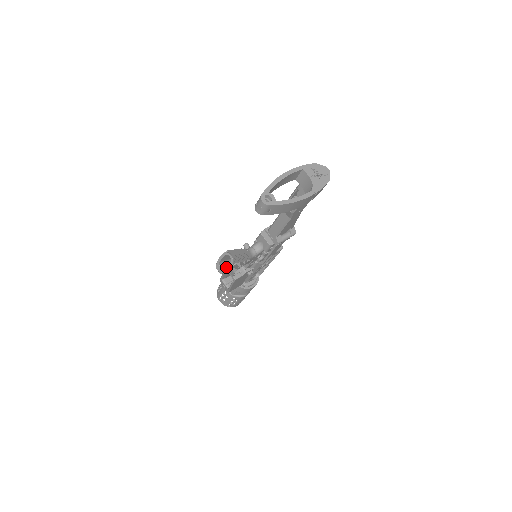
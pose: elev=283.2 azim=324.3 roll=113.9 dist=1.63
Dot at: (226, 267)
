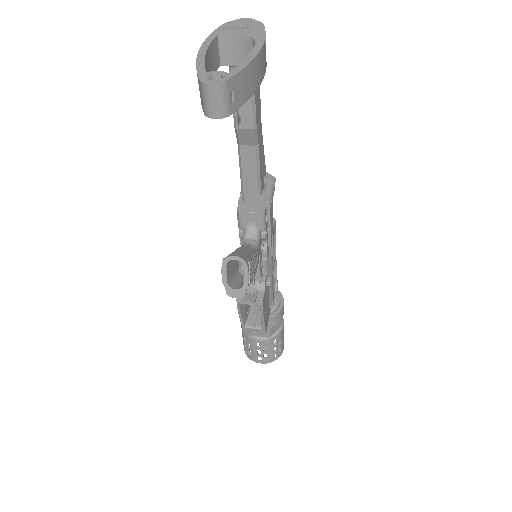
Dot at: (241, 284)
